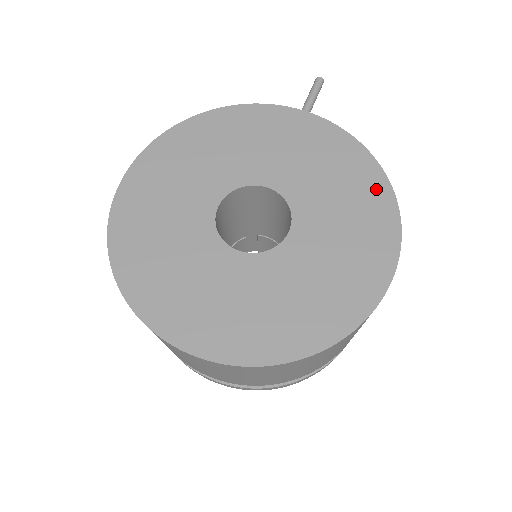
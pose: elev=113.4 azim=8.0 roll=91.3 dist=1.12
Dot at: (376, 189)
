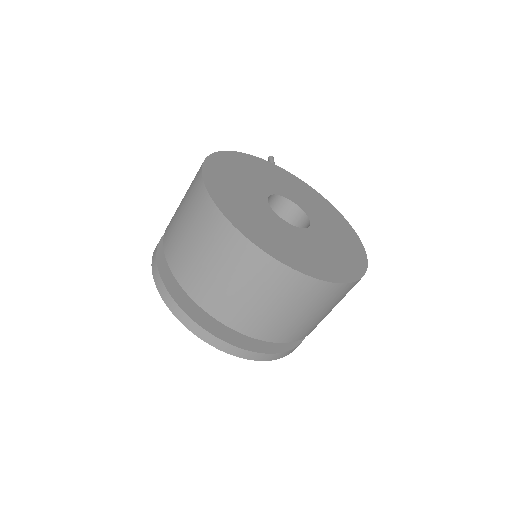
Dot at: (334, 212)
